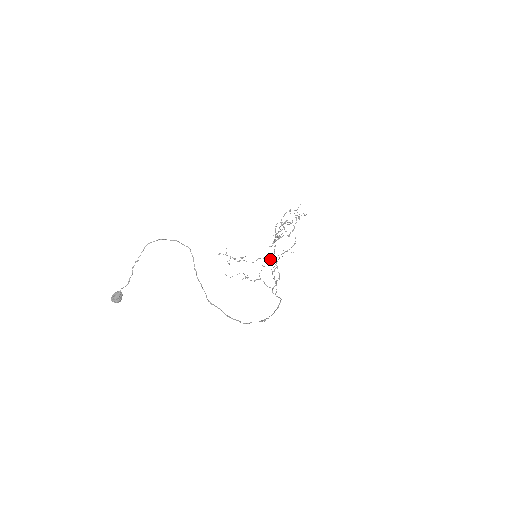
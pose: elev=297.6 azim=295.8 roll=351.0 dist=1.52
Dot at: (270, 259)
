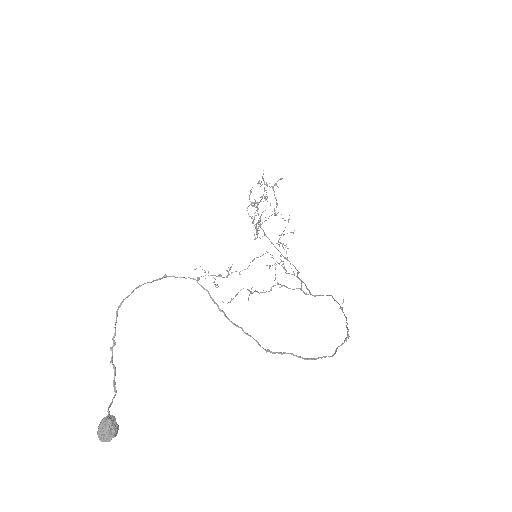
Dot at: occluded
